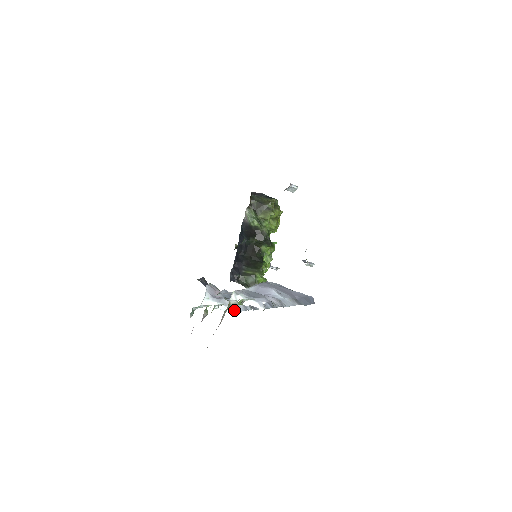
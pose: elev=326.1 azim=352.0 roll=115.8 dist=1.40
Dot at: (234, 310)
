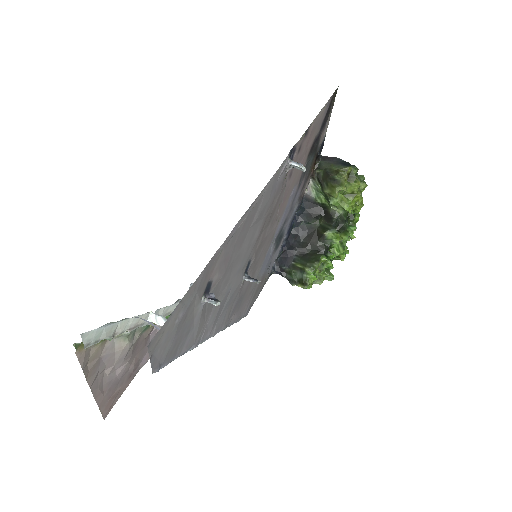
Dot at: occluded
